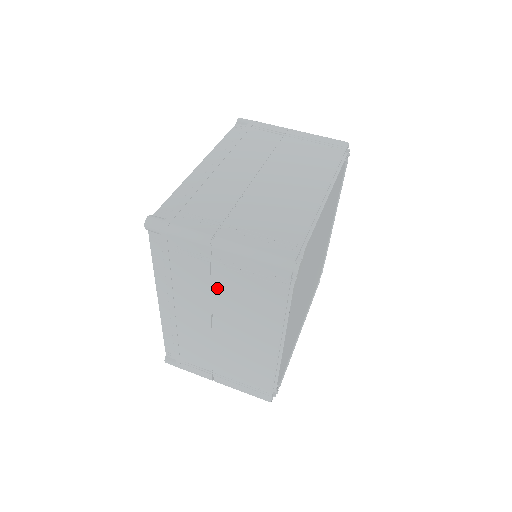
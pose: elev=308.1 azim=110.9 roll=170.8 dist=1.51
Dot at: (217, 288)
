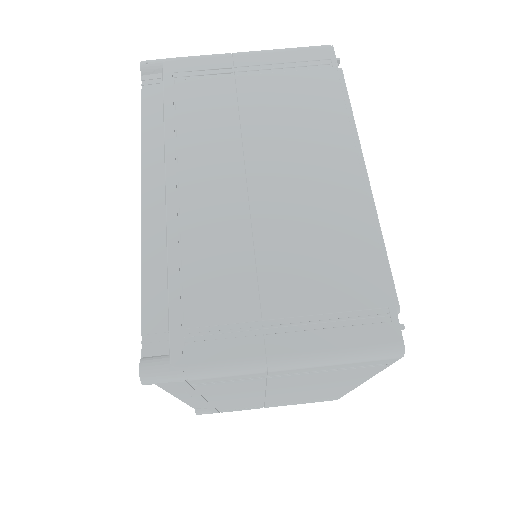
Dot at: (274, 384)
